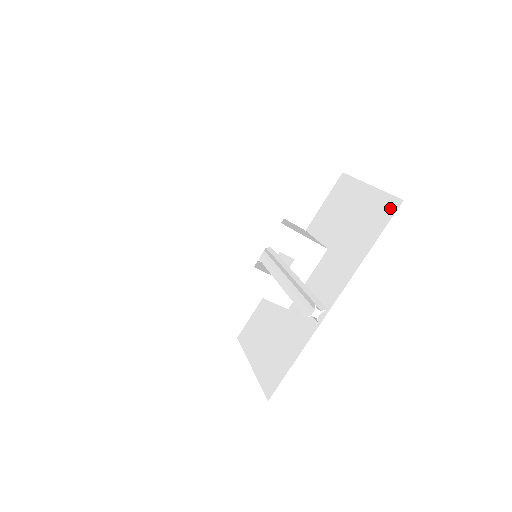
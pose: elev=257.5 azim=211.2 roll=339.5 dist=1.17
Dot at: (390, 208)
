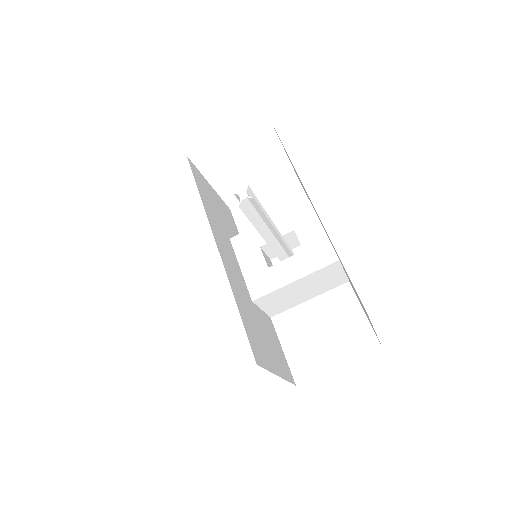
Dot at: occluded
